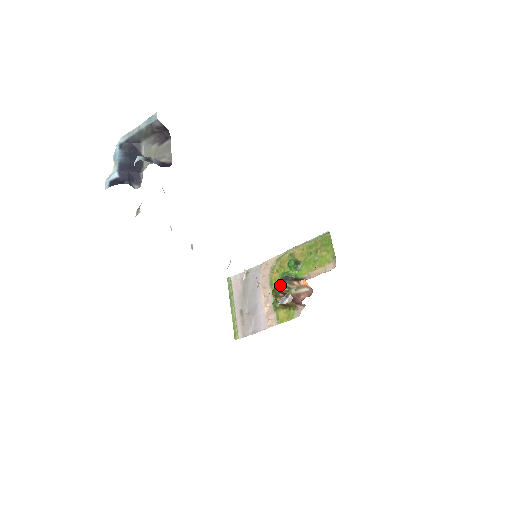
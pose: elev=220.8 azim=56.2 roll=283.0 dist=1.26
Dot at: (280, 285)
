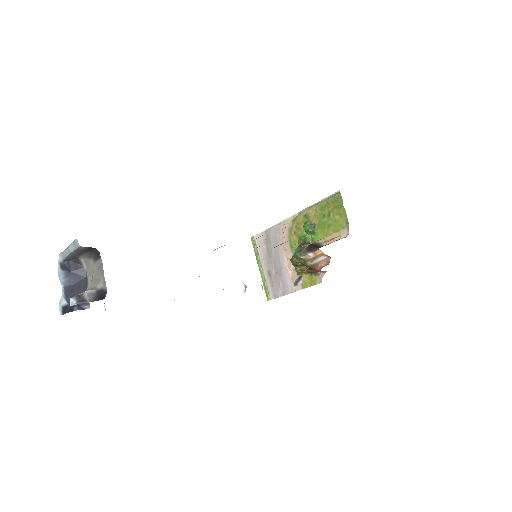
Dot at: (296, 257)
